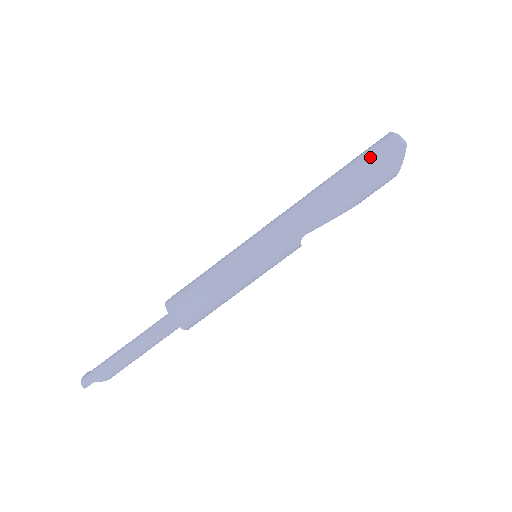
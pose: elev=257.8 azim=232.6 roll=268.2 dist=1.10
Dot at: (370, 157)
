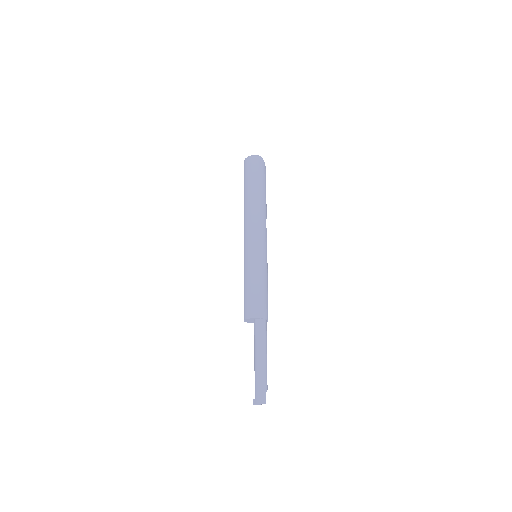
Dot at: (254, 172)
